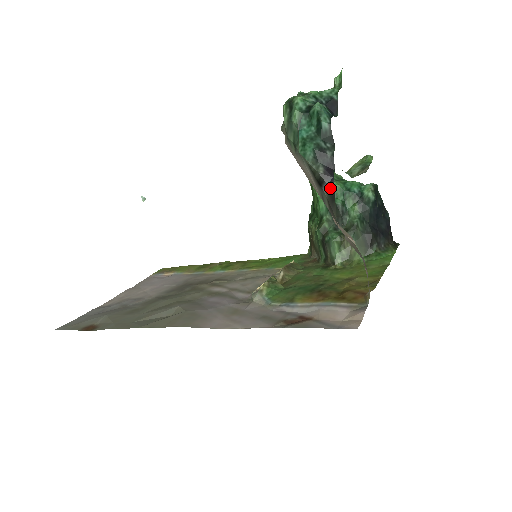
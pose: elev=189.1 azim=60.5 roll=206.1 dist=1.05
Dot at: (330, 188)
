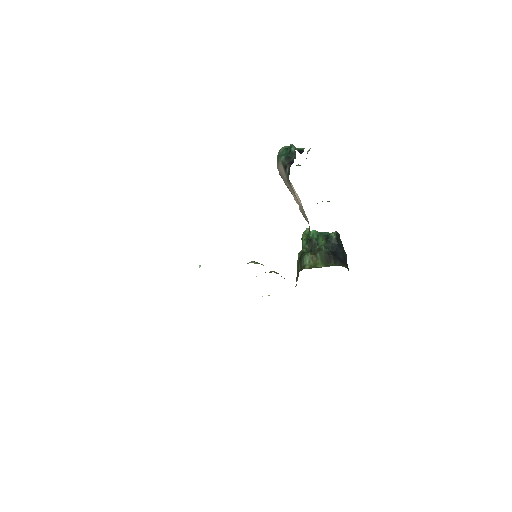
Dot at: (289, 168)
